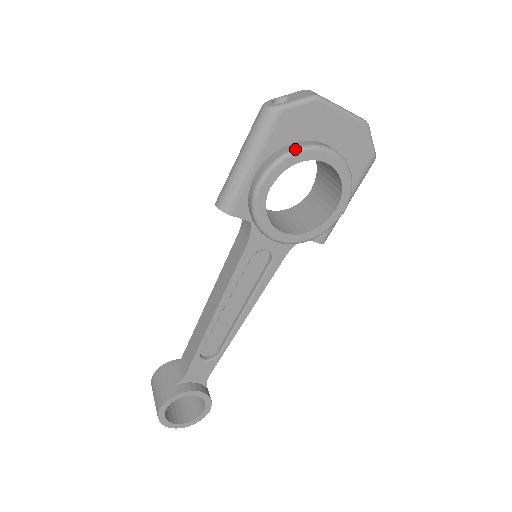
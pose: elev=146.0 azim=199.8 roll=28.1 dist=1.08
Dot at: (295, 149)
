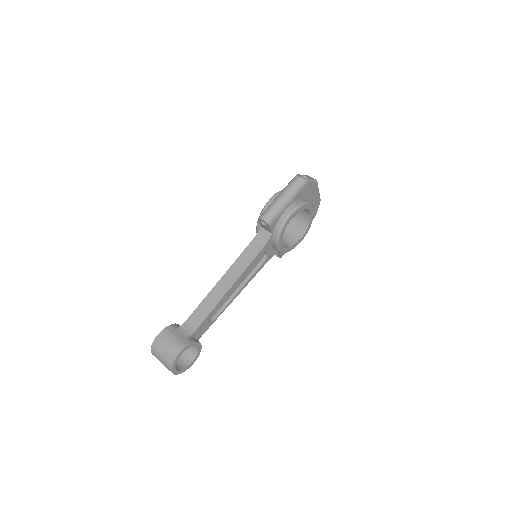
Dot at: (307, 202)
